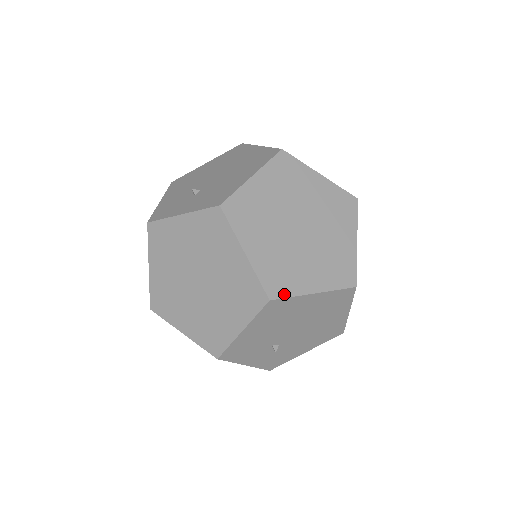
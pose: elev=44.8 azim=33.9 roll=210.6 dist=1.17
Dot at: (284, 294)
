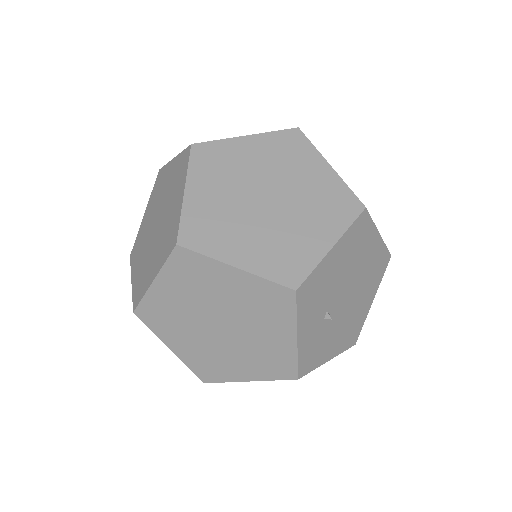
Dot at: (368, 214)
